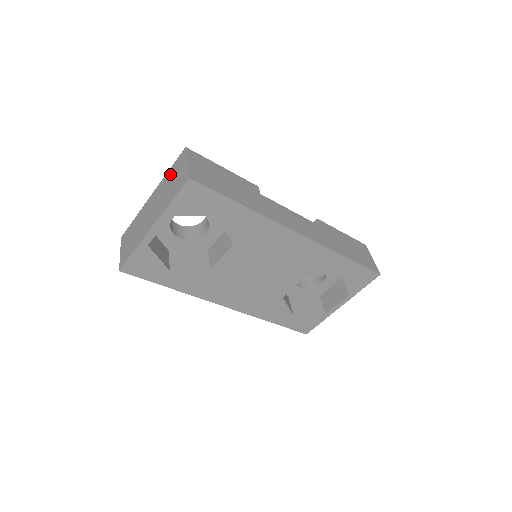
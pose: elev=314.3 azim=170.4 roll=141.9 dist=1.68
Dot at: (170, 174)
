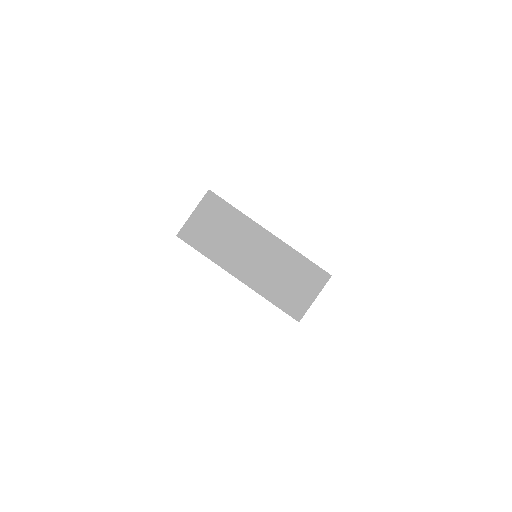
Dot at: (299, 266)
